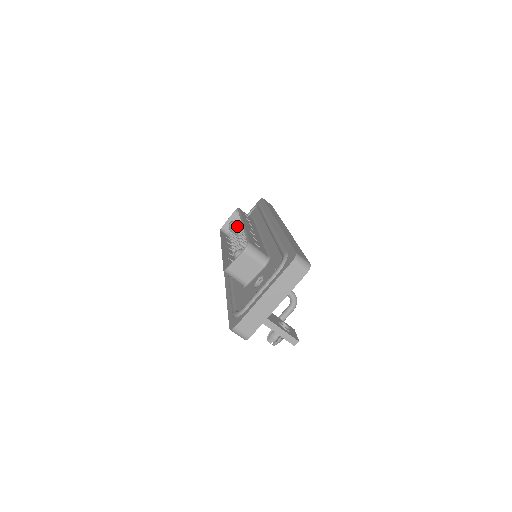
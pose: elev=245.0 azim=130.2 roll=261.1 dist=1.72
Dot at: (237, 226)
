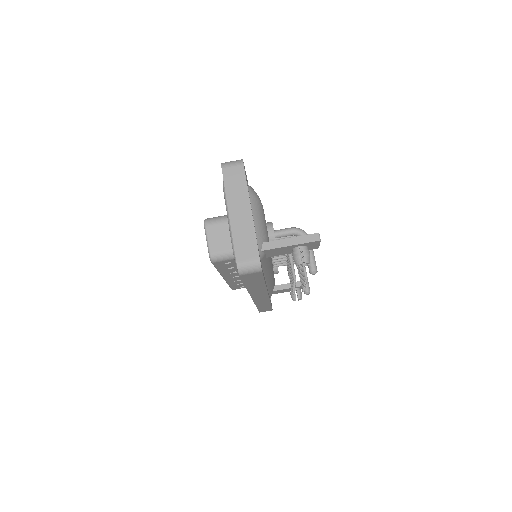
Dot at: occluded
